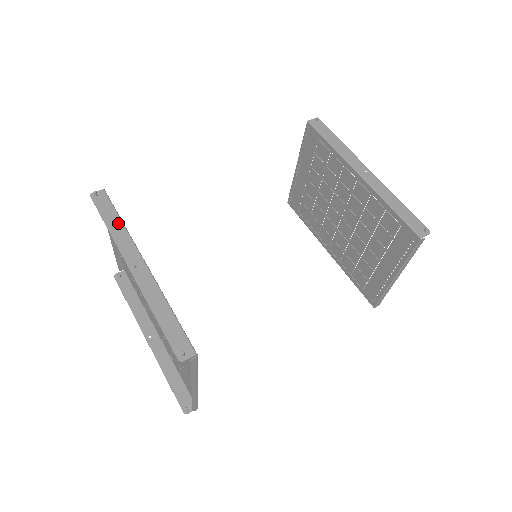
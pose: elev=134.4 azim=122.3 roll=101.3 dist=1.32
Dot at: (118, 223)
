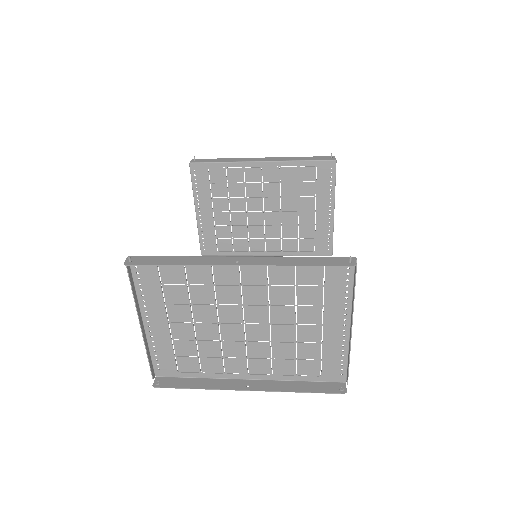
Dot at: (178, 258)
